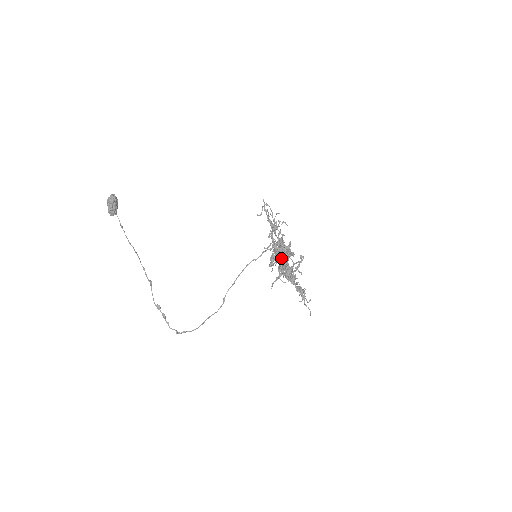
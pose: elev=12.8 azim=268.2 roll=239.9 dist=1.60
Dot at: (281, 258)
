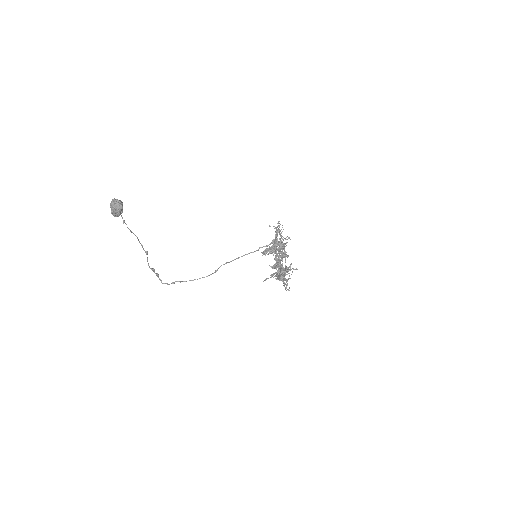
Dot at: (286, 288)
